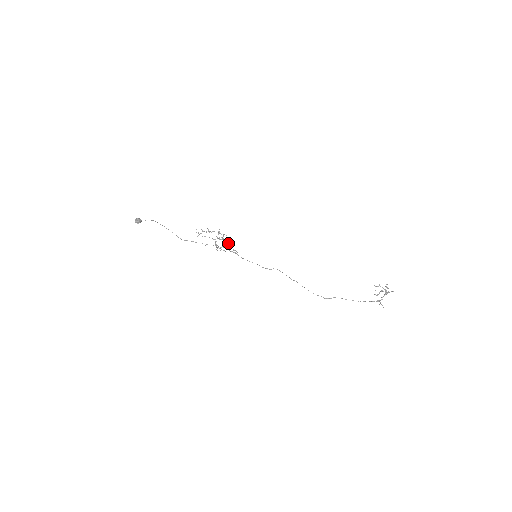
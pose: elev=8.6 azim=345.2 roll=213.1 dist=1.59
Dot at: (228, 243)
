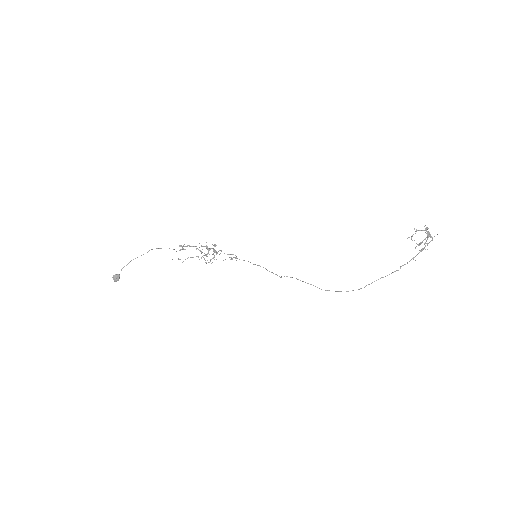
Dot at: occluded
